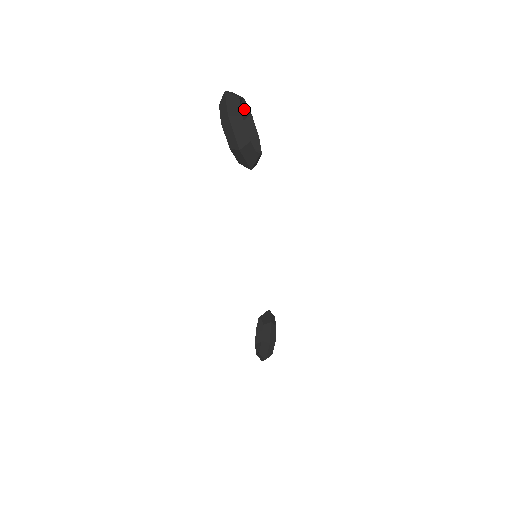
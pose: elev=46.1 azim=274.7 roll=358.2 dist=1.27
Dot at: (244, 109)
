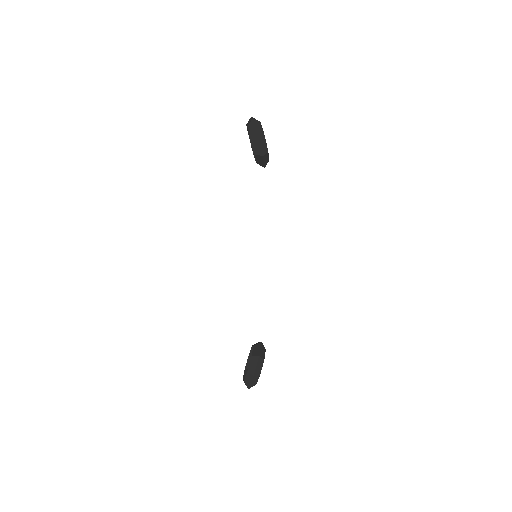
Dot at: occluded
